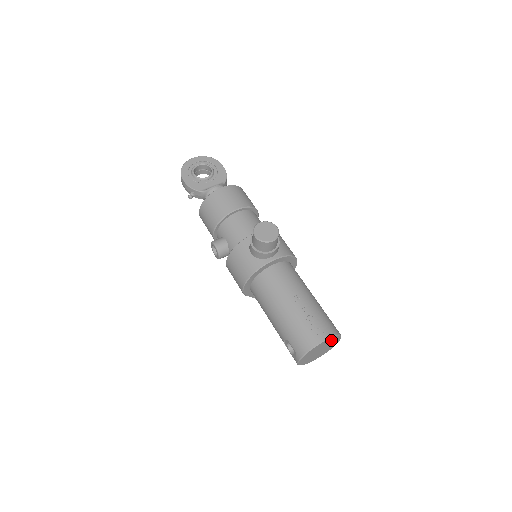
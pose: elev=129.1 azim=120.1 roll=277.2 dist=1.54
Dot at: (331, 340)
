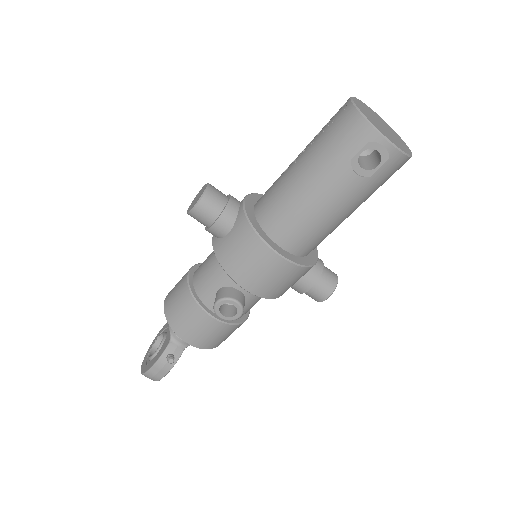
Dot at: (362, 106)
